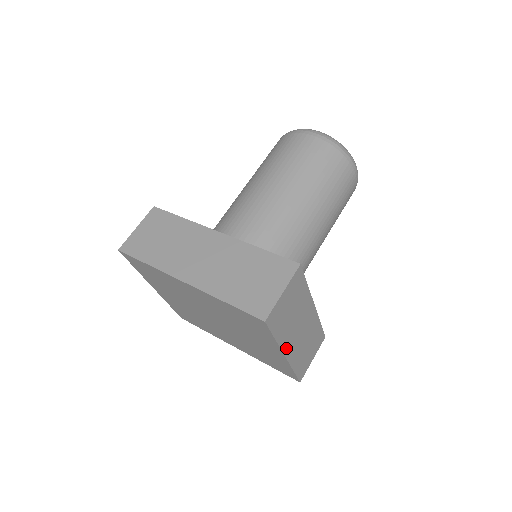
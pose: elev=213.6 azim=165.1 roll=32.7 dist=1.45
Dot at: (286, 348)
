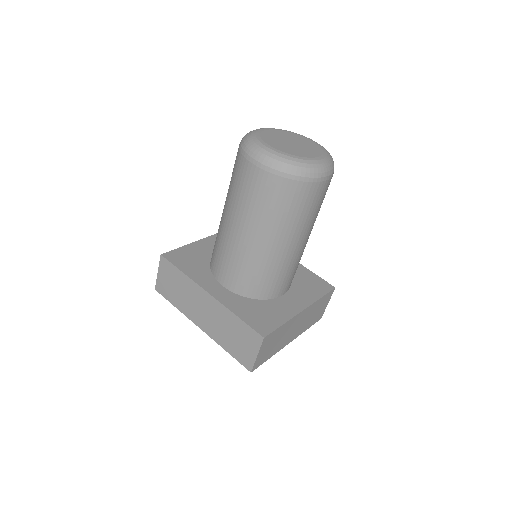
Dot at: (287, 343)
